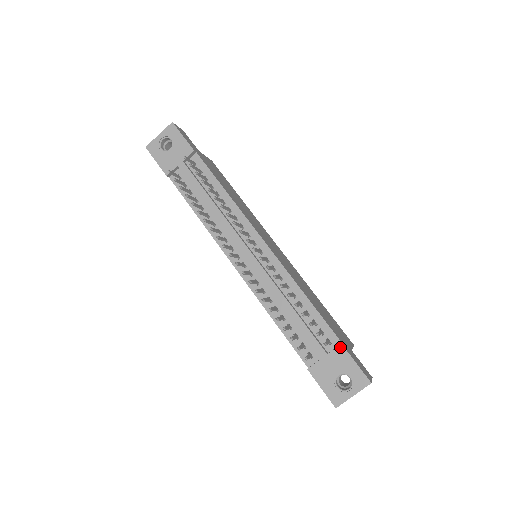
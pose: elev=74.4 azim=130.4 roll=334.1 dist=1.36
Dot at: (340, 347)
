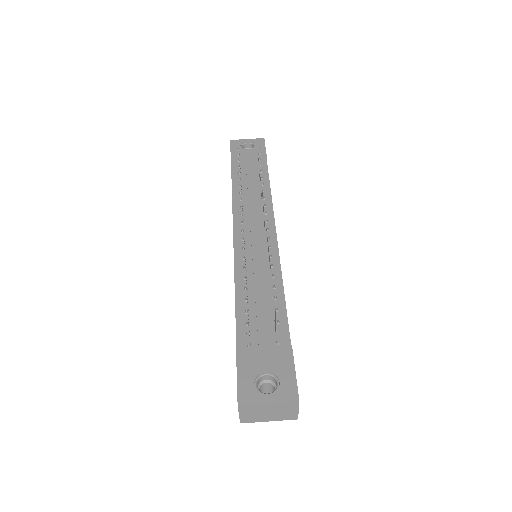
Dot at: (288, 347)
